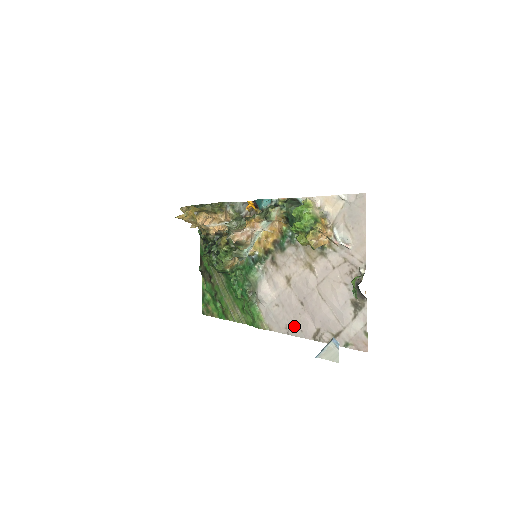
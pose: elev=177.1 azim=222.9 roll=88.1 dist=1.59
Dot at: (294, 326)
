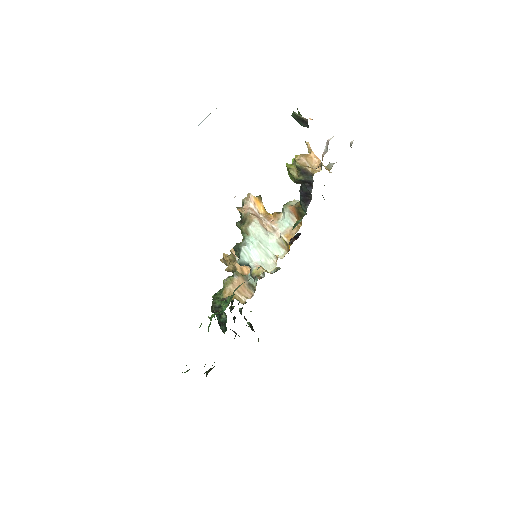
Dot at: occluded
